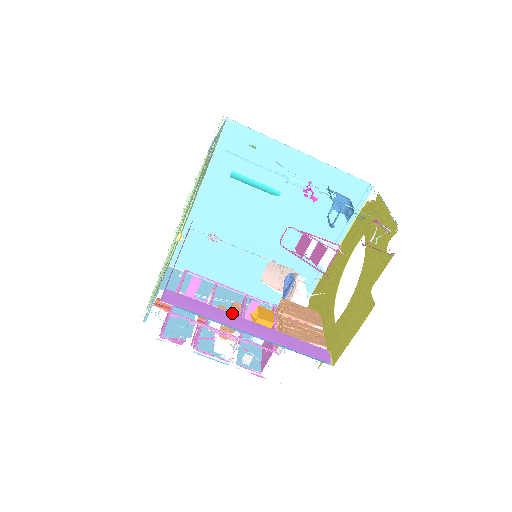
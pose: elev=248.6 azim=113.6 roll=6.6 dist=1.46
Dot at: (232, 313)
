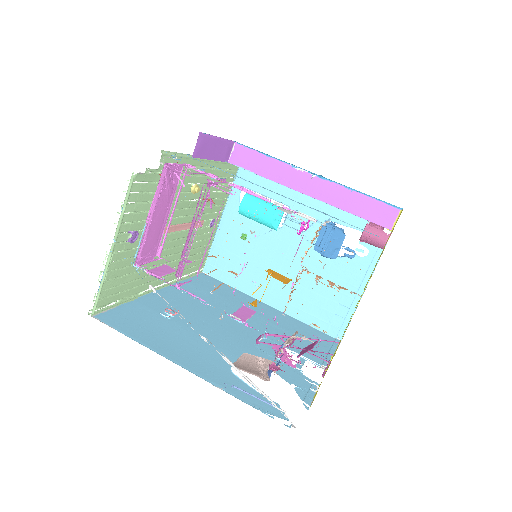
Dot at: occluded
